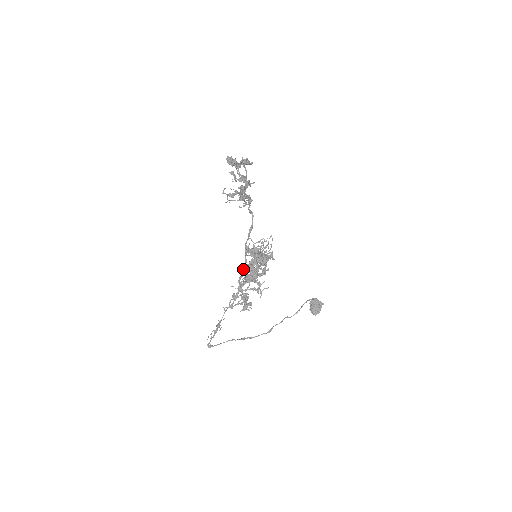
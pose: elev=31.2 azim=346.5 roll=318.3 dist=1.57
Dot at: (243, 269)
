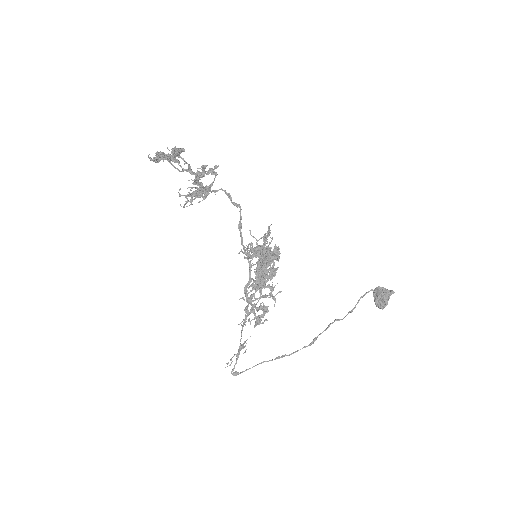
Dot at: occluded
